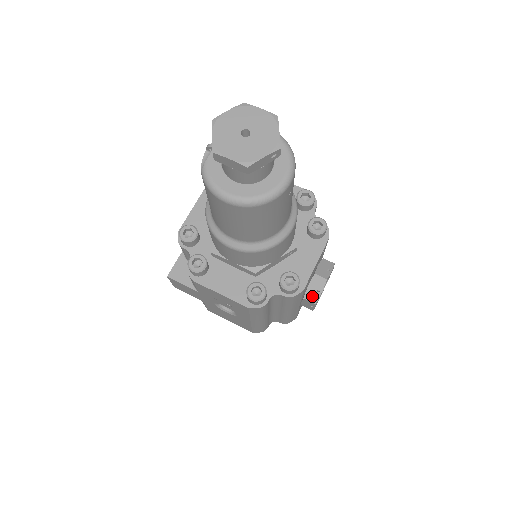
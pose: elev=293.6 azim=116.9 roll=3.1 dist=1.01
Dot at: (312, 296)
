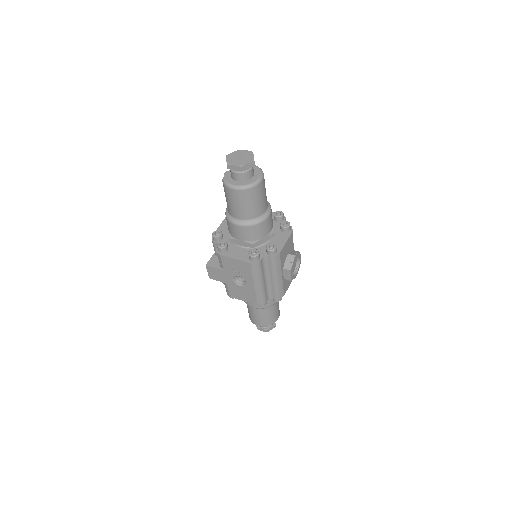
Dot at: (288, 266)
